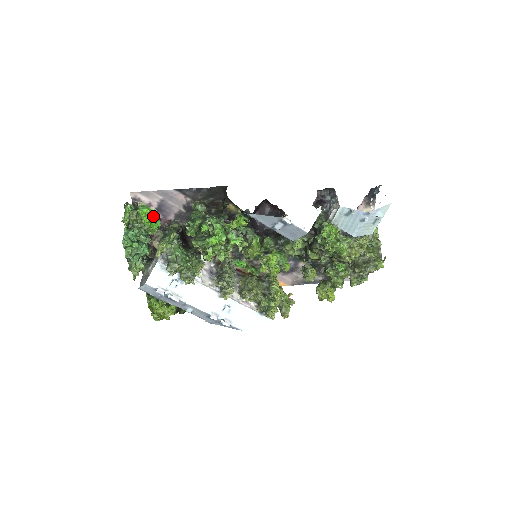
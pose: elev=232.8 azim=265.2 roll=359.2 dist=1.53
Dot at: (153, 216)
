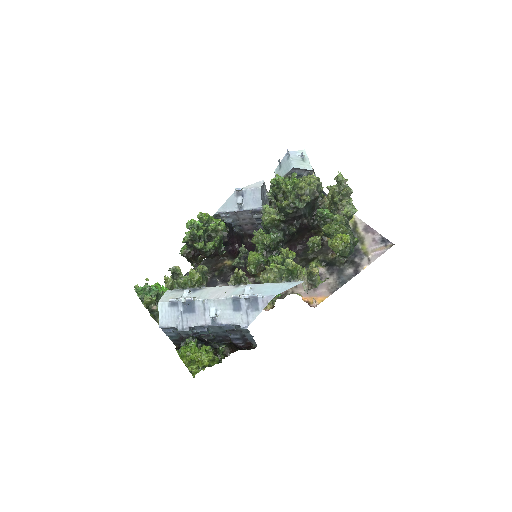
Dot at: occluded
